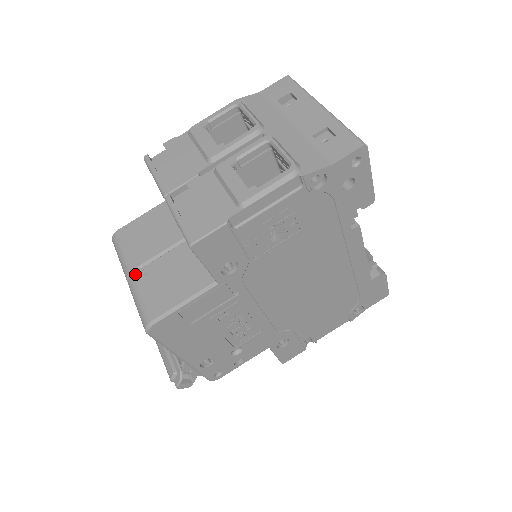
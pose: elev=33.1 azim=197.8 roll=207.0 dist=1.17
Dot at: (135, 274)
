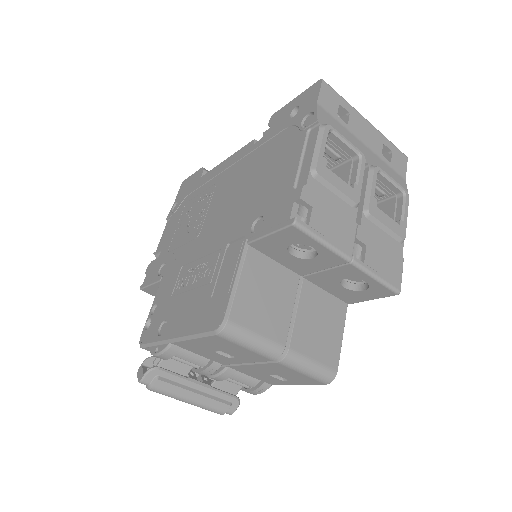
Dot at: (292, 347)
